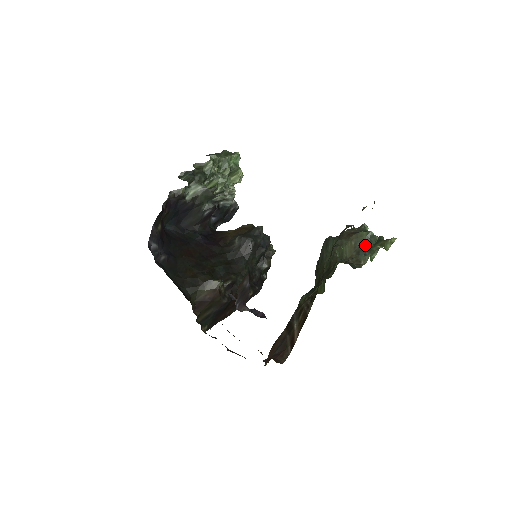
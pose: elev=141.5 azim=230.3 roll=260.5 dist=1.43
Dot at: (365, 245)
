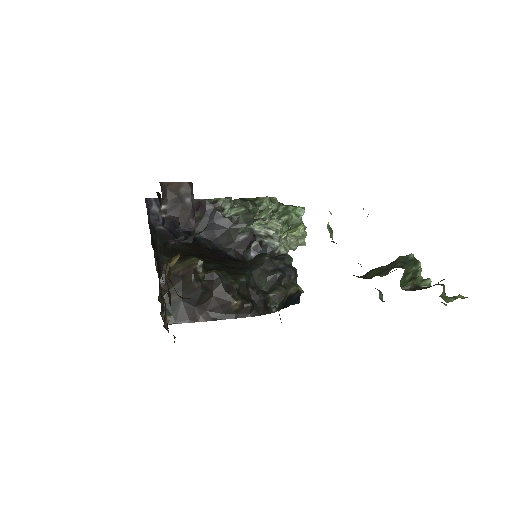
Dot at: (397, 266)
